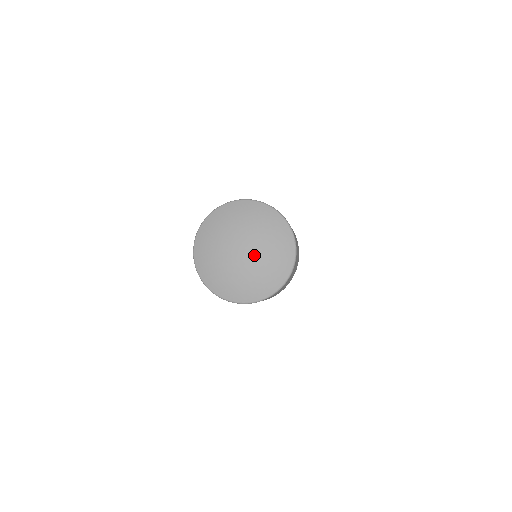
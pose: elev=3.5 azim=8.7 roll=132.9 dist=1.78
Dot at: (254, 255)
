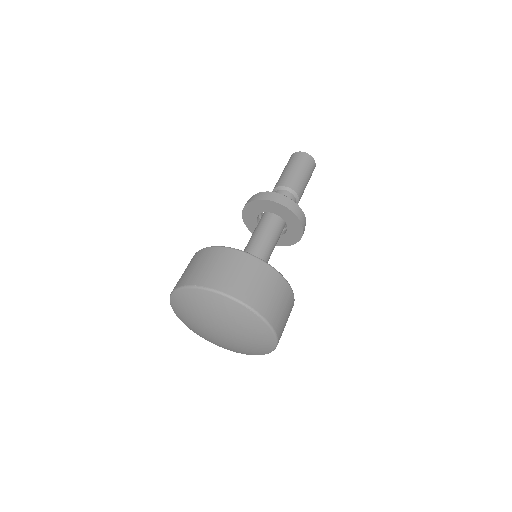
Dot at: (230, 336)
